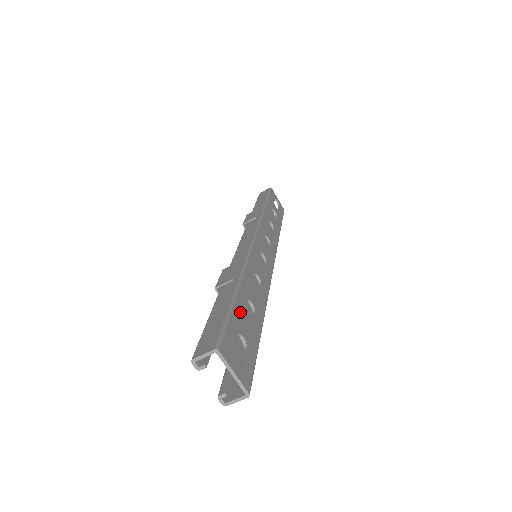
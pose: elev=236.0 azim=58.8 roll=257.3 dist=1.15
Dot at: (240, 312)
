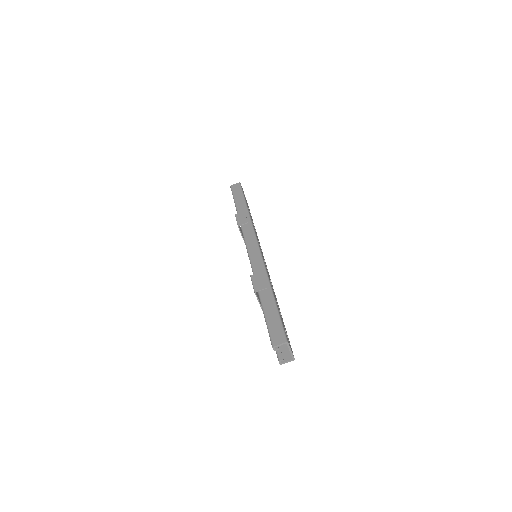
Dot at: (279, 312)
